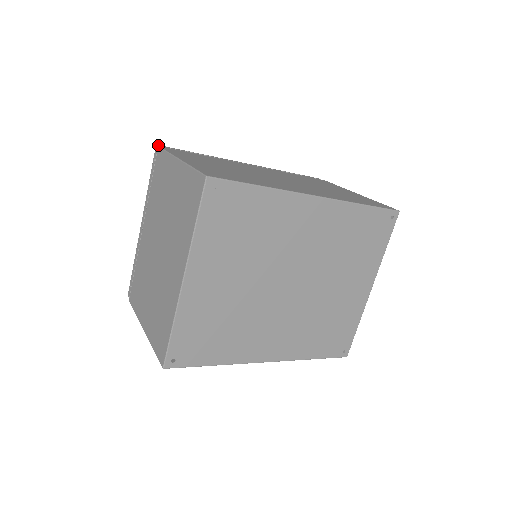
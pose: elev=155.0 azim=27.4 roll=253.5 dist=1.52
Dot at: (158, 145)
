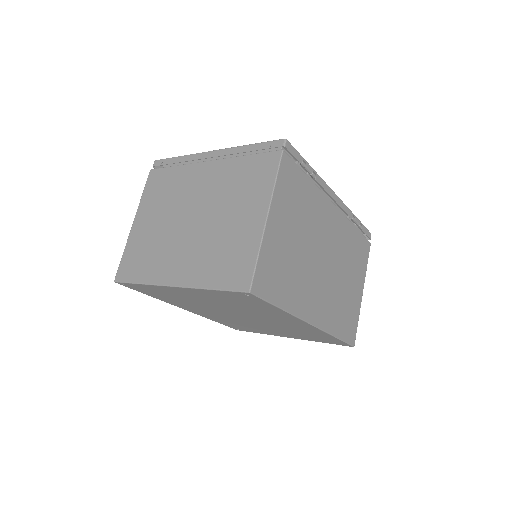
Dot at: (286, 143)
